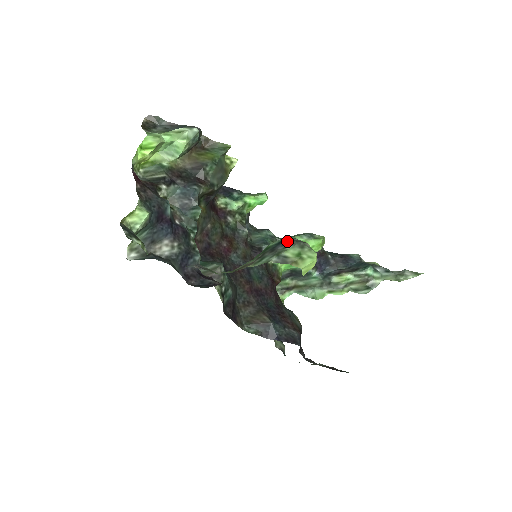
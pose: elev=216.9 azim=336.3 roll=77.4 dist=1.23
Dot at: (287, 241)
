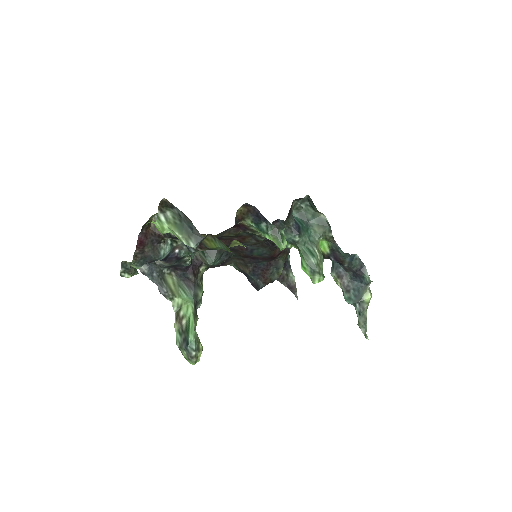
Dot at: (188, 349)
